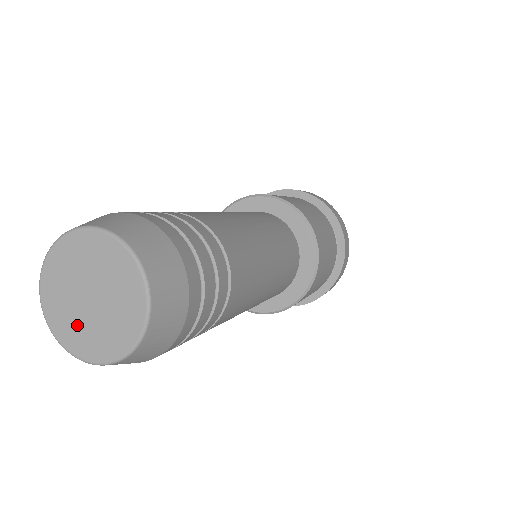
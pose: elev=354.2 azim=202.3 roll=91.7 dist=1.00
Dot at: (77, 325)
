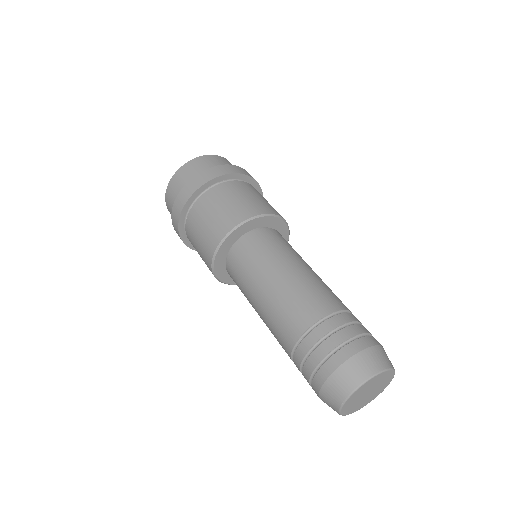
Dot at: (364, 402)
